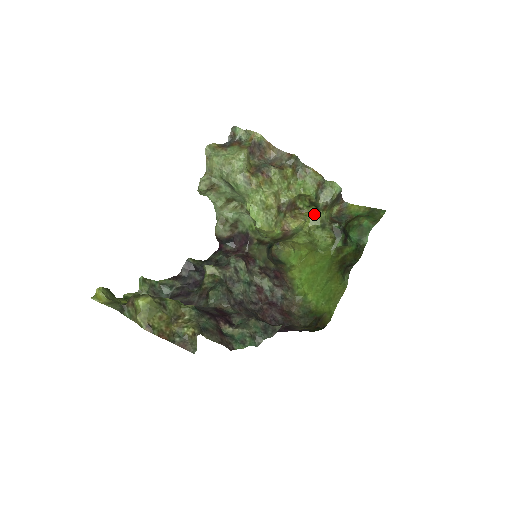
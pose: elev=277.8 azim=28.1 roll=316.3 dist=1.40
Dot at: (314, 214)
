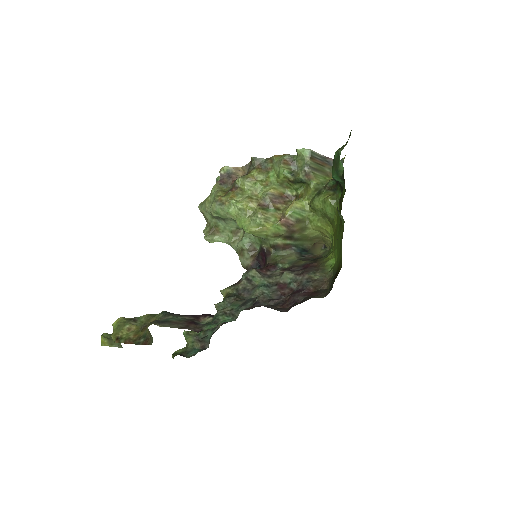
Dot at: (307, 190)
